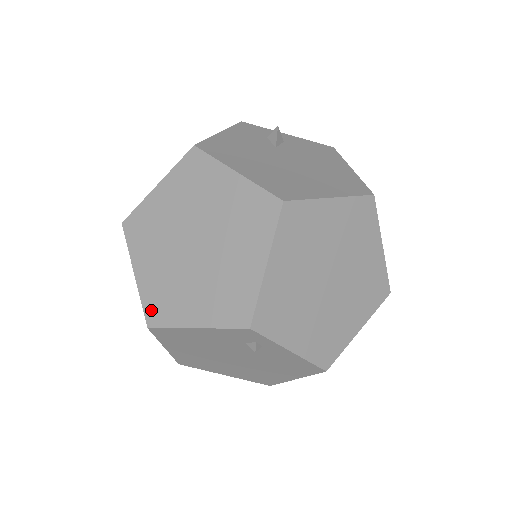
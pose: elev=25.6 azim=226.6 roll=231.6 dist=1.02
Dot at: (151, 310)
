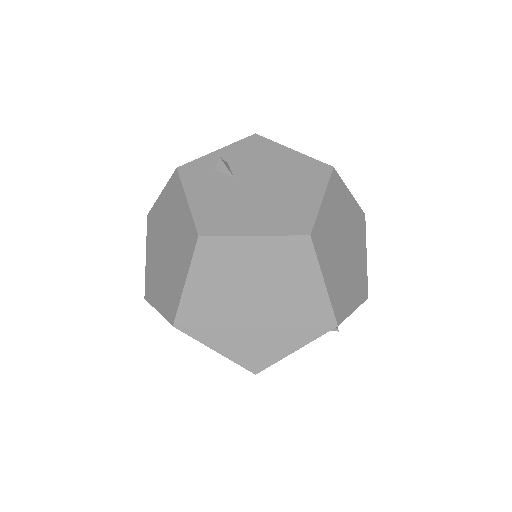
Dot at: (250, 363)
